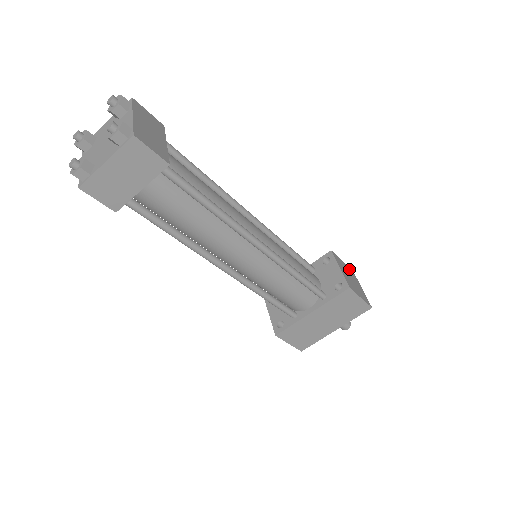
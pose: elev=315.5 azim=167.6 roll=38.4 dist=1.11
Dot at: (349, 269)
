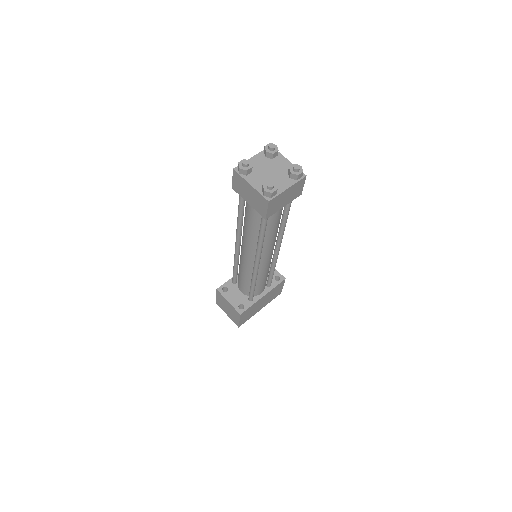
Dot at: occluded
